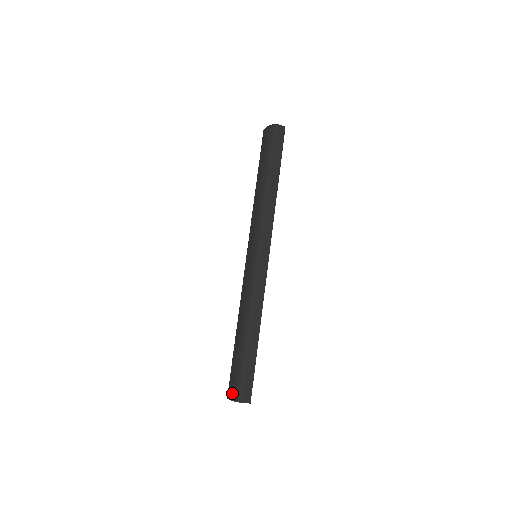
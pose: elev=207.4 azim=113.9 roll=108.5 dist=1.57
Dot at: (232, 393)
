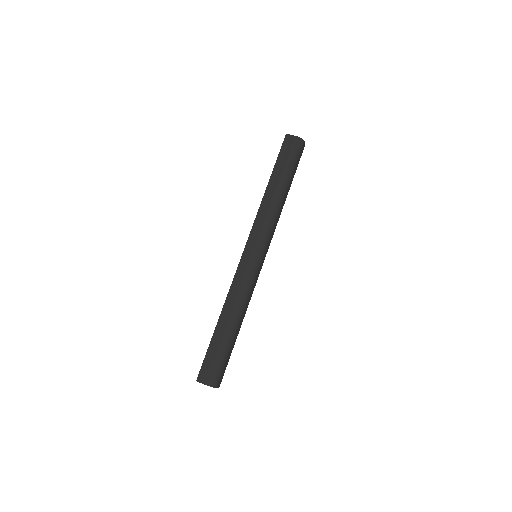
Dot at: (208, 378)
